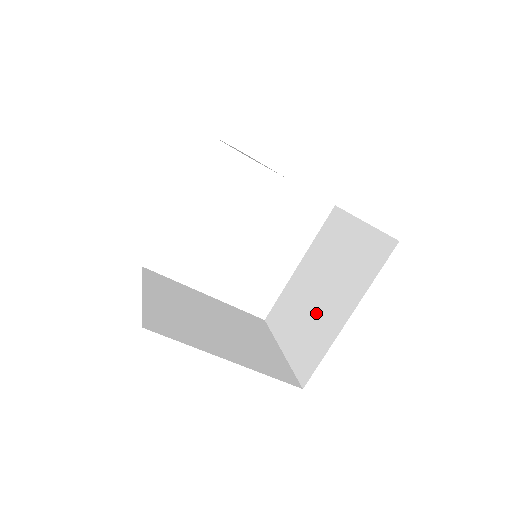
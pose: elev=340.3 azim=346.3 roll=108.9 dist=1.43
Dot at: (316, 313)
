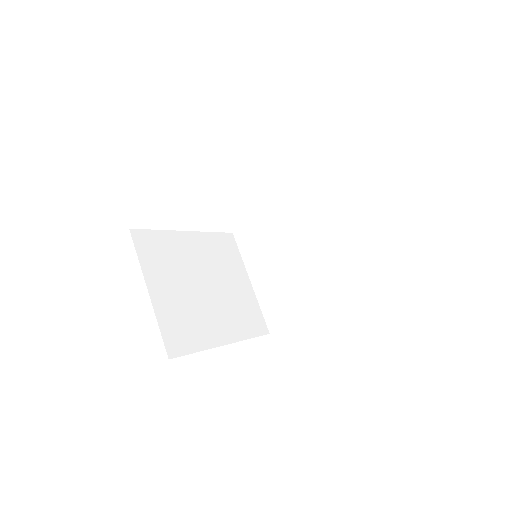
Dot at: (291, 278)
